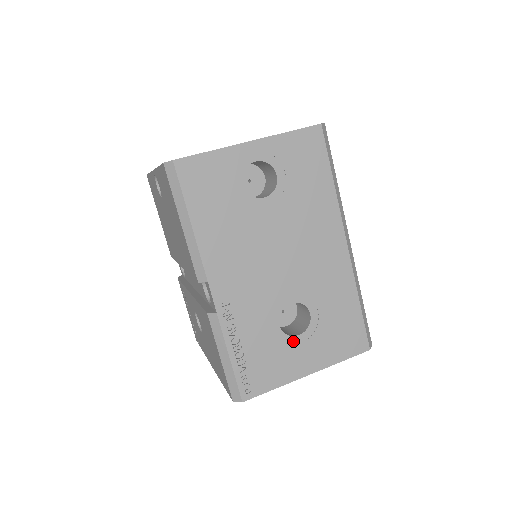
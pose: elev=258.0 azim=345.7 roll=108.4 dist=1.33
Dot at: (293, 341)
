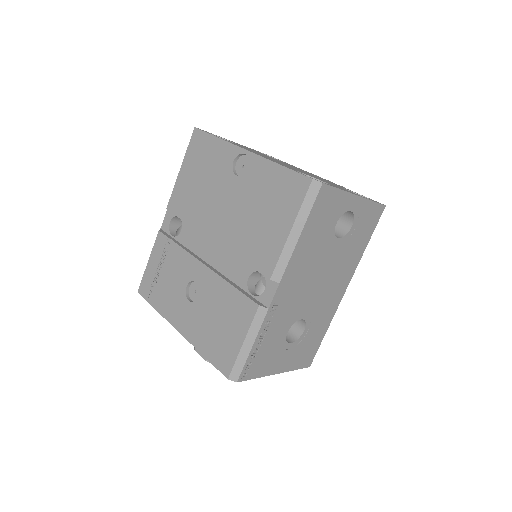
Dot at: (286, 346)
